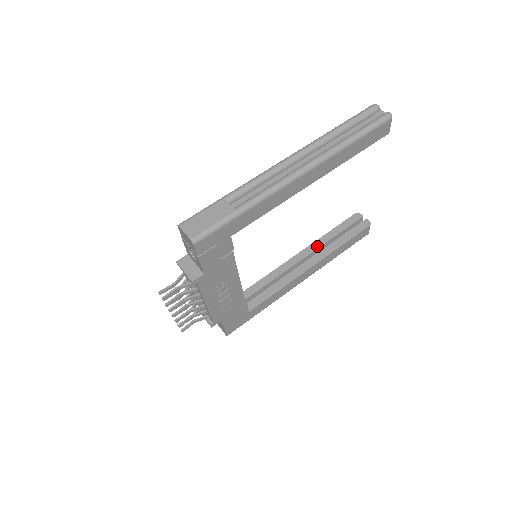
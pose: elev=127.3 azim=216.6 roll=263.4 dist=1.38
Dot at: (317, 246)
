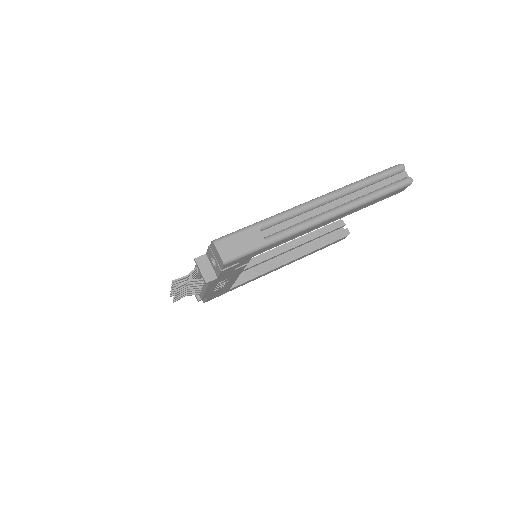
Dot at: (300, 242)
